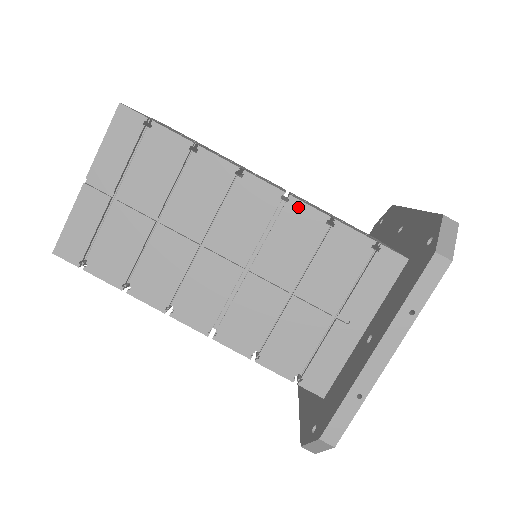
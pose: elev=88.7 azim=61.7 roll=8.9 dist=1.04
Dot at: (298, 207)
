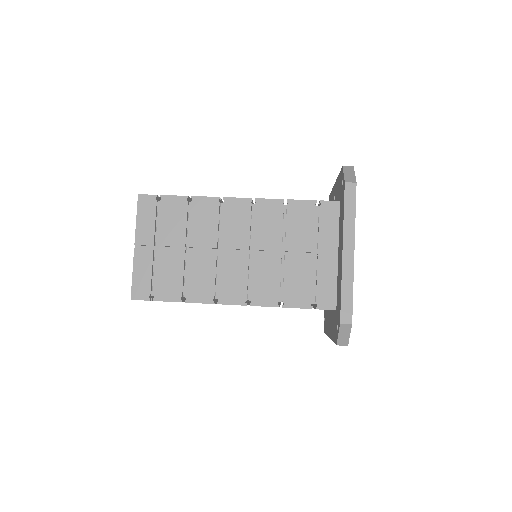
Dot at: occluded
